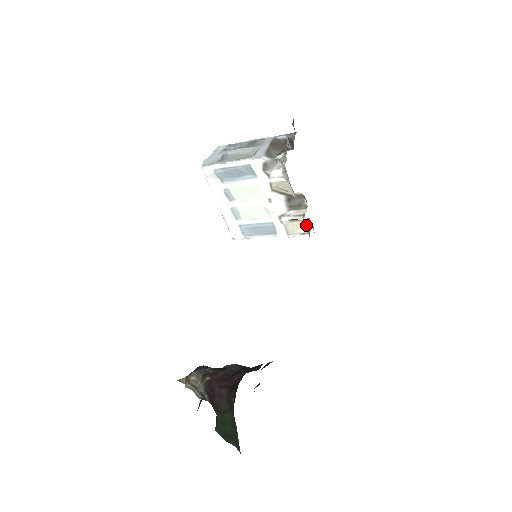
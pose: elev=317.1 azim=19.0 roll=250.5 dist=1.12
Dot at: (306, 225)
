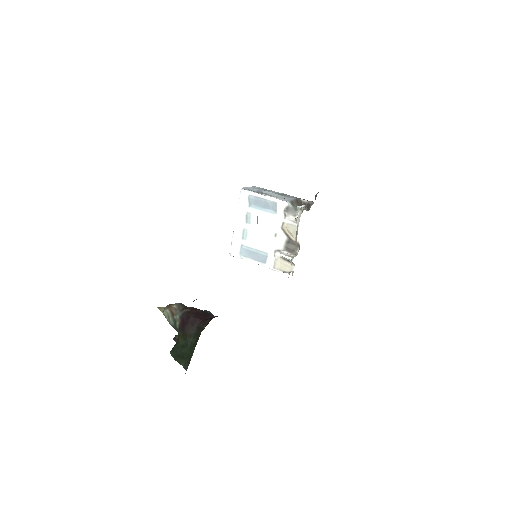
Dot at: (290, 268)
